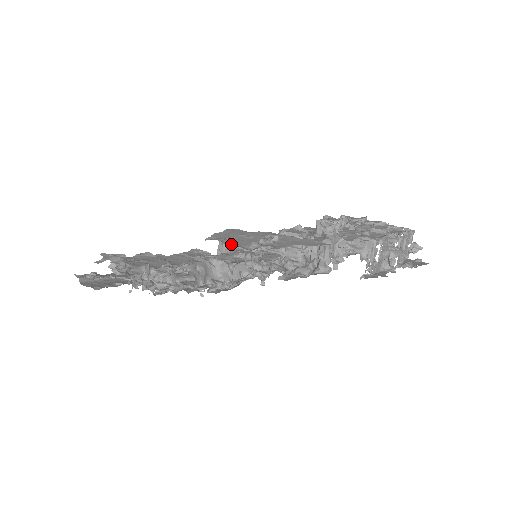
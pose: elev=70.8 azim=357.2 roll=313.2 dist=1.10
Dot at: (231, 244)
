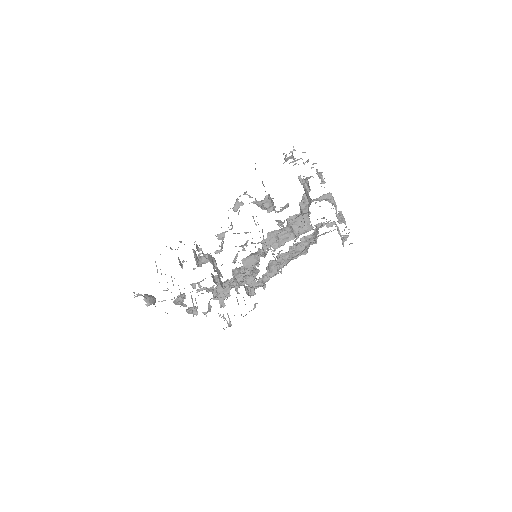
Dot at: occluded
